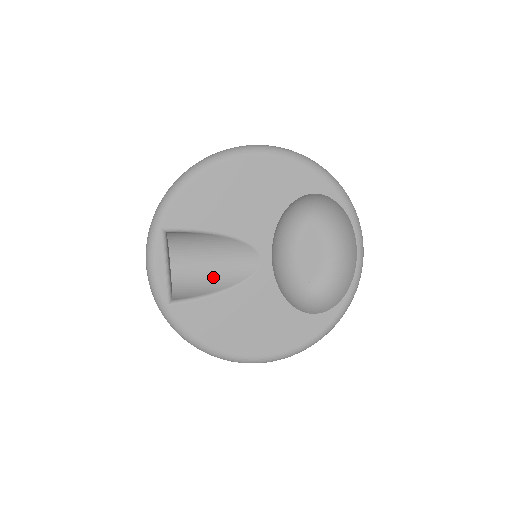
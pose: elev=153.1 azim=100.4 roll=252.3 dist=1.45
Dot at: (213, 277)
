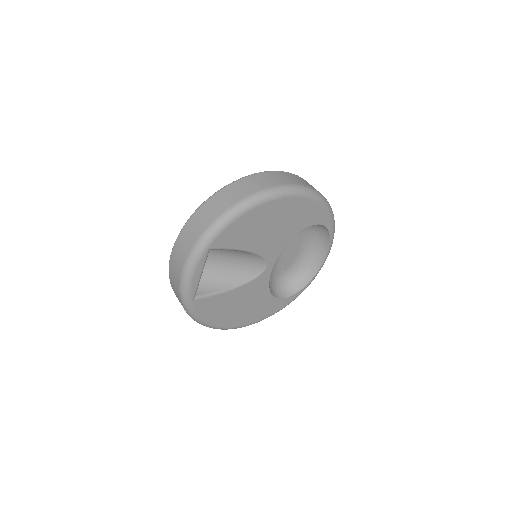
Dot at: (225, 275)
